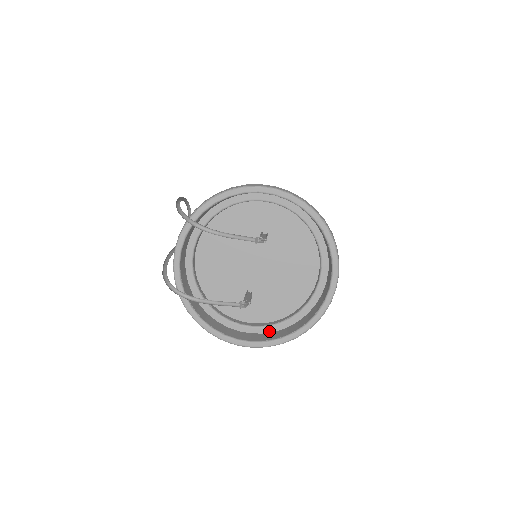
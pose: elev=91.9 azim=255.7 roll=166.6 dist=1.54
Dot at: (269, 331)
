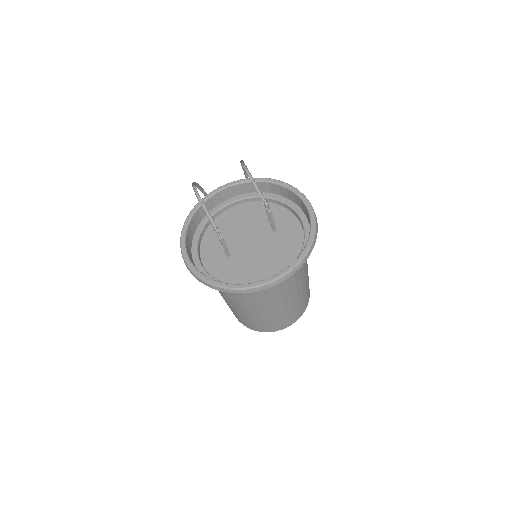
Dot at: occluded
